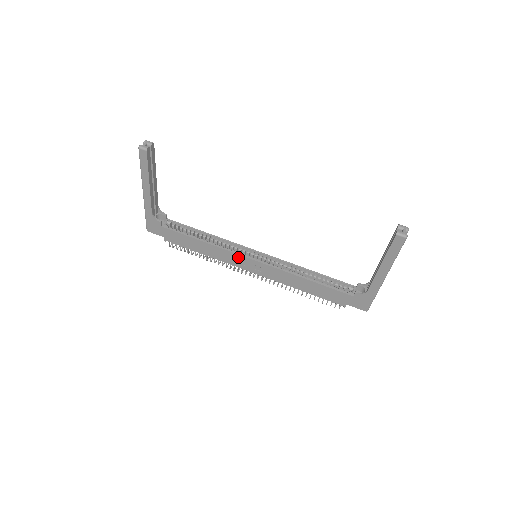
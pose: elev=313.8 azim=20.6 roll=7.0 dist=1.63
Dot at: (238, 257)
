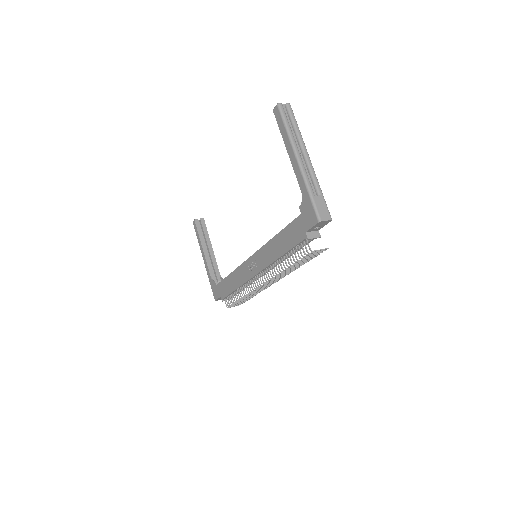
Dot at: (245, 266)
